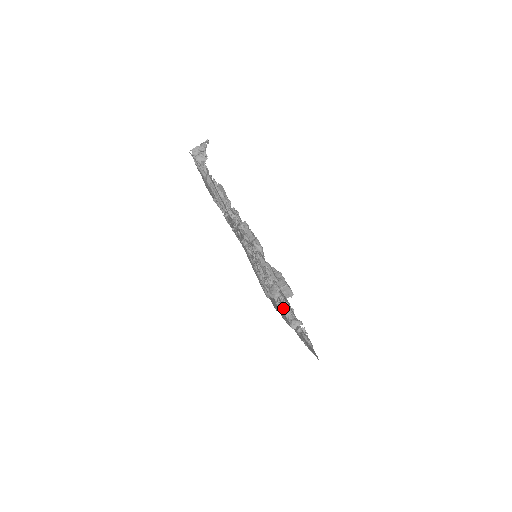
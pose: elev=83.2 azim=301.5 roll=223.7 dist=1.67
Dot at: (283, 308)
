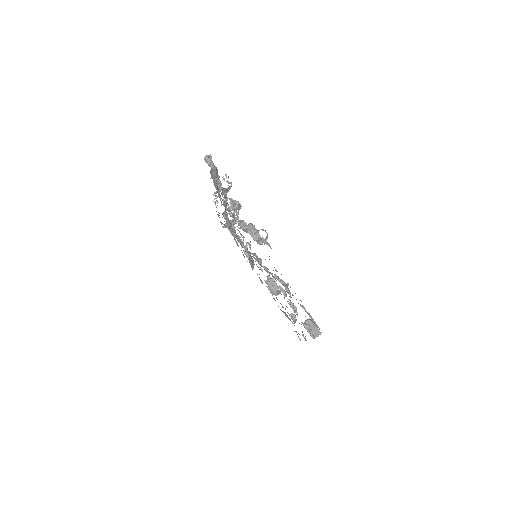
Dot at: (252, 233)
